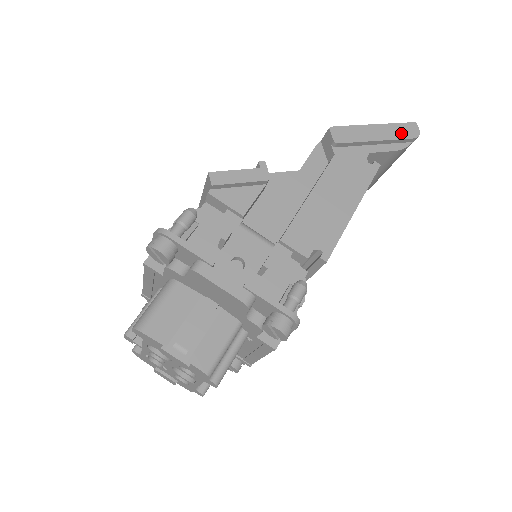
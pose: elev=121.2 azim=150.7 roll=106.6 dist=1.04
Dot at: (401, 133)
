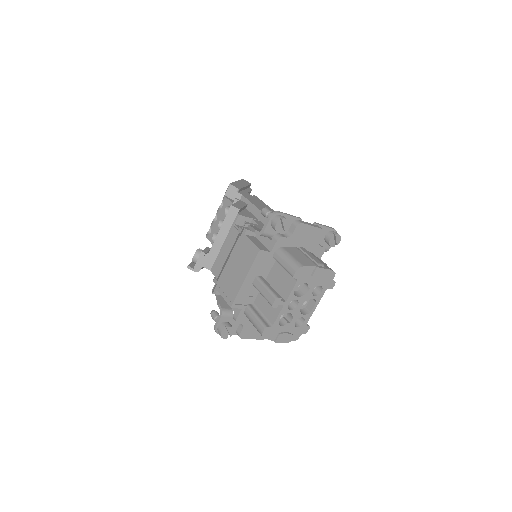
Dot at: (246, 183)
